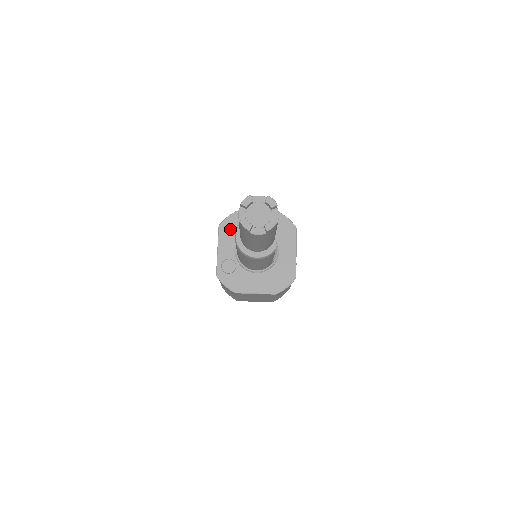
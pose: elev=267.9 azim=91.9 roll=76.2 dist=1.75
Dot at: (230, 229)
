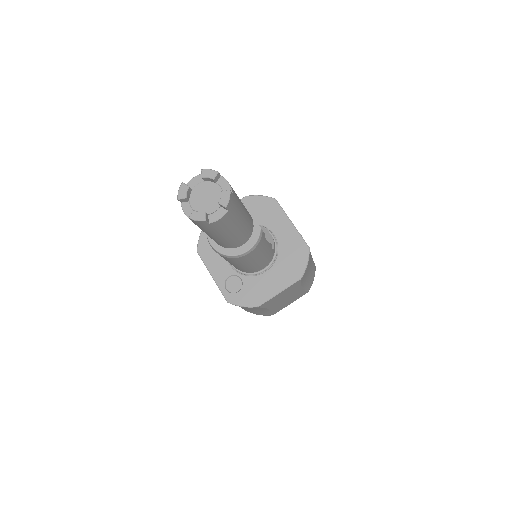
Dot at: (210, 247)
